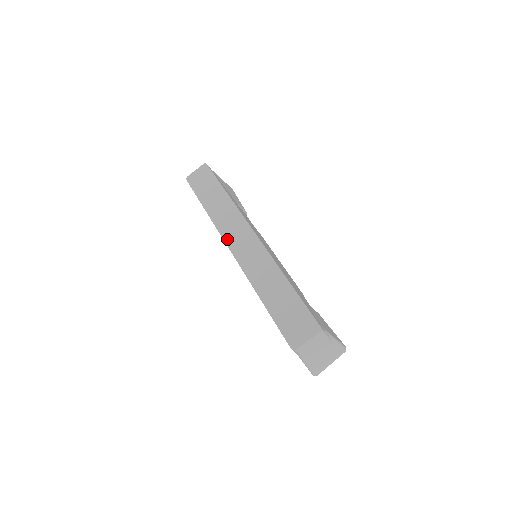
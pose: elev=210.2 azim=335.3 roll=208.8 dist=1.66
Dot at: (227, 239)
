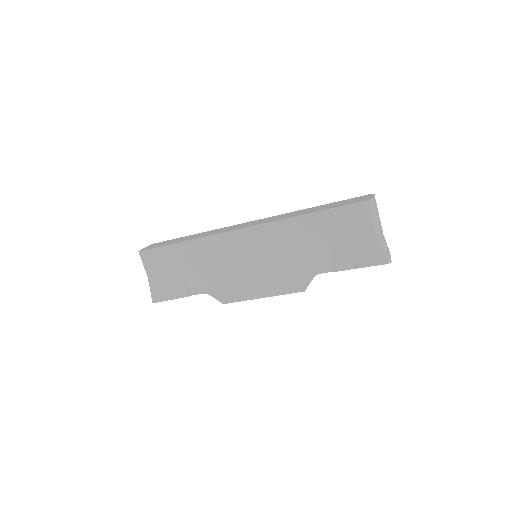
Dot at: (232, 230)
